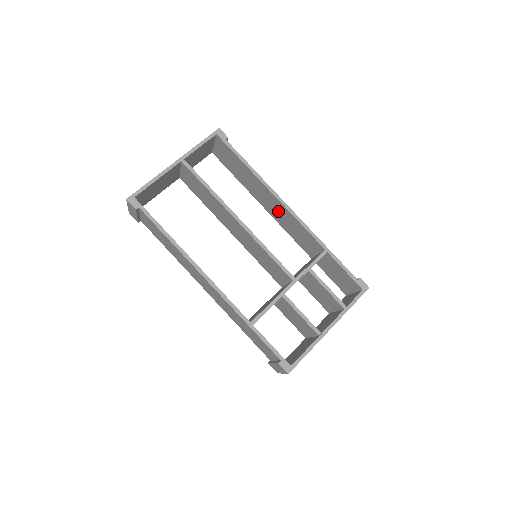
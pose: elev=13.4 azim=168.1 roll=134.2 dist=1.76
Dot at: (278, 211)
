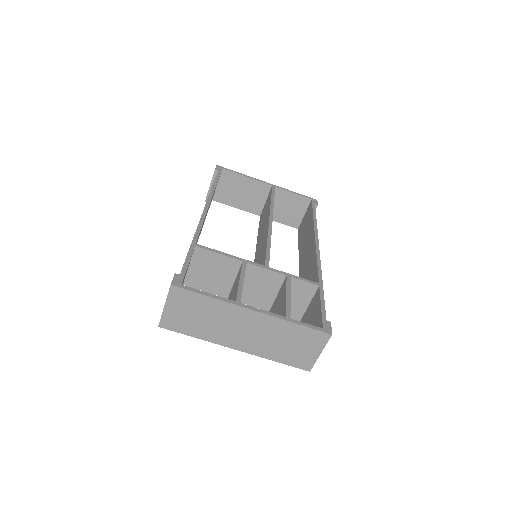
Dot at: (308, 260)
